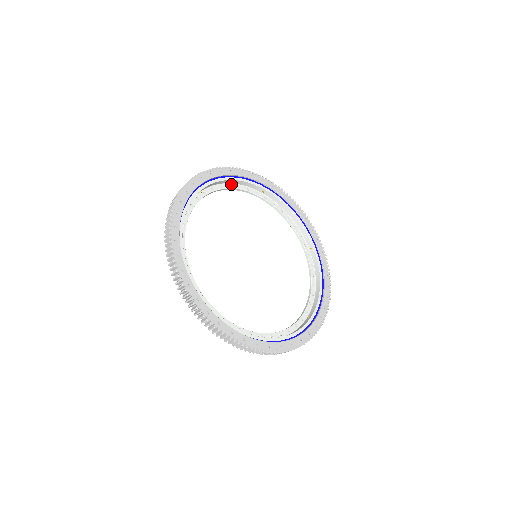
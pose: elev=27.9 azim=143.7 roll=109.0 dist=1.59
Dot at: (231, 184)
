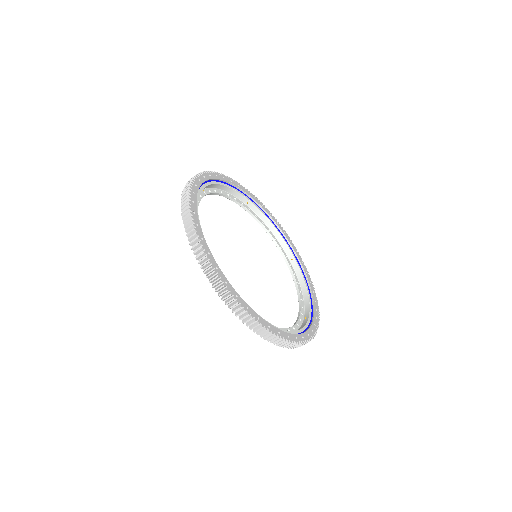
Dot at: (222, 191)
